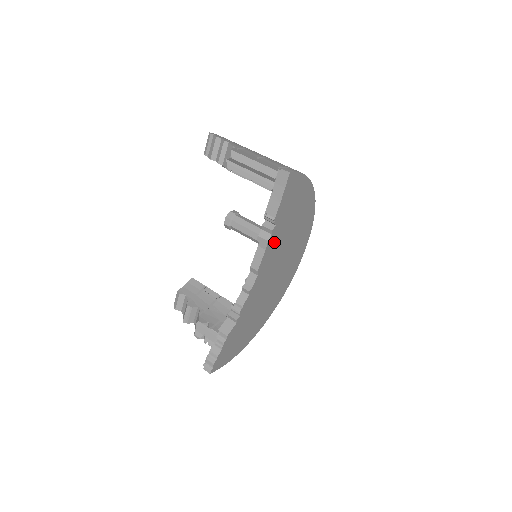
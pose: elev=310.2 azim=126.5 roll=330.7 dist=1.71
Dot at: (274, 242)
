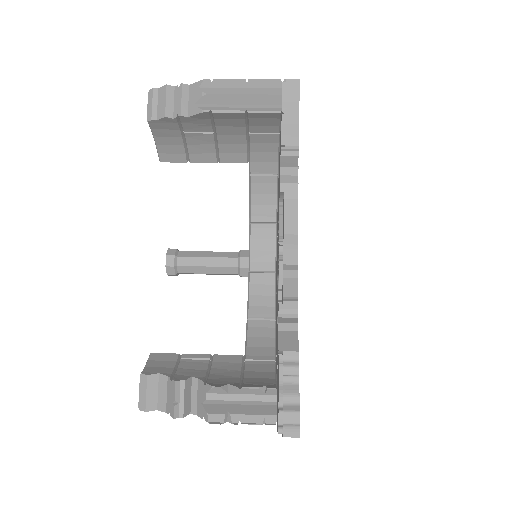
Dot at: occluded
